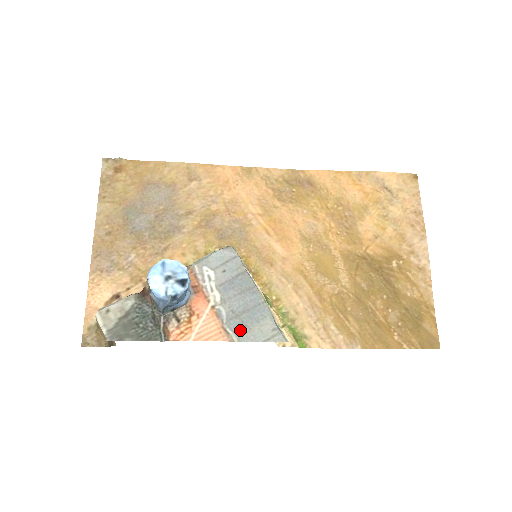
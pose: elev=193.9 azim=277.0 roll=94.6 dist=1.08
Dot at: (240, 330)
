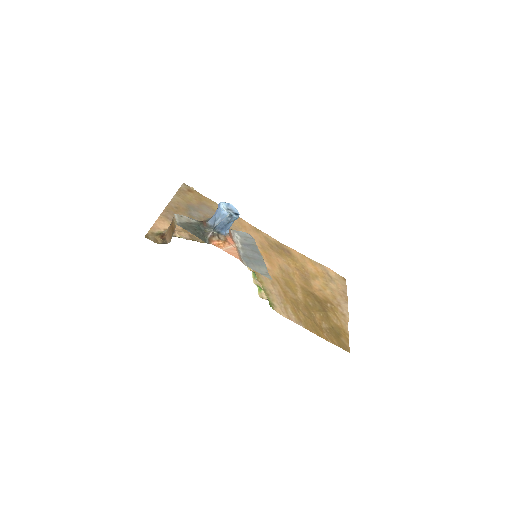
Dot at: (249, 263)
